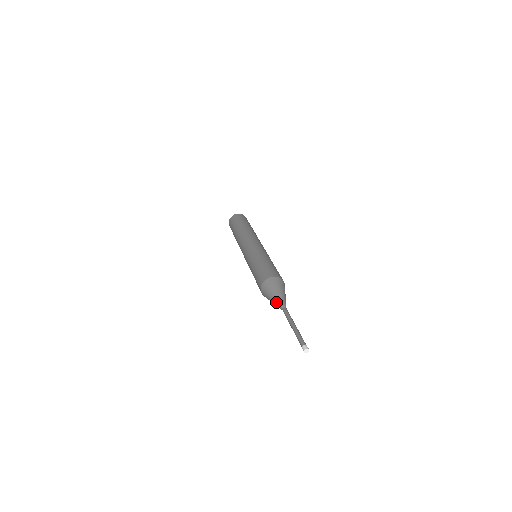
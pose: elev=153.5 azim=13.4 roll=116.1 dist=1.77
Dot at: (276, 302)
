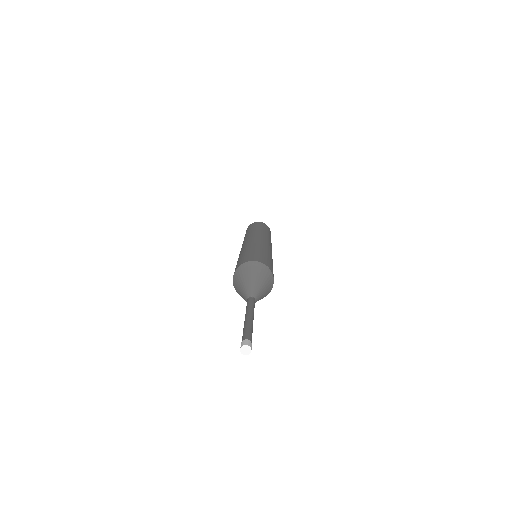
Dot at: (249, 286)
